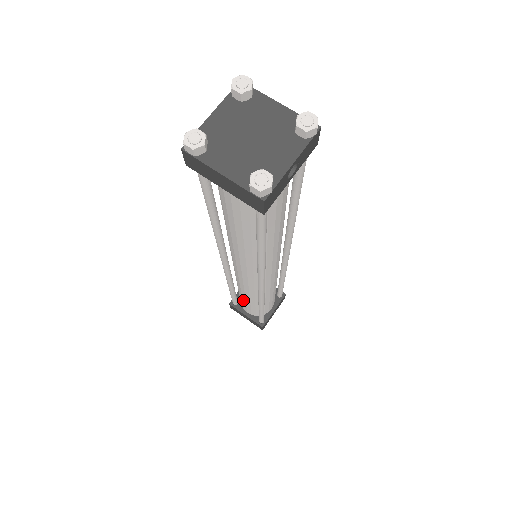
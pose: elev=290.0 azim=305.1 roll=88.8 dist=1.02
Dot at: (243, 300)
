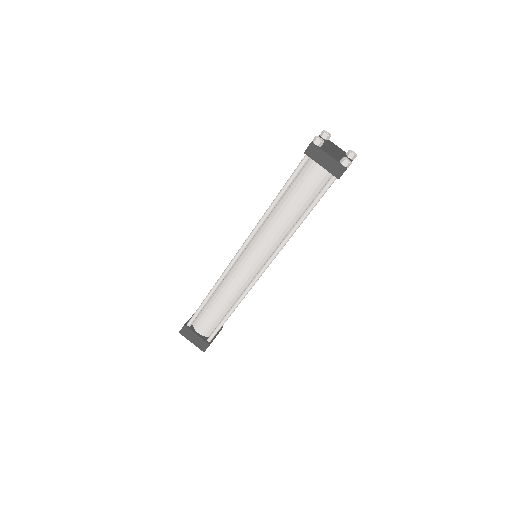
Dot at: (212, 310)
